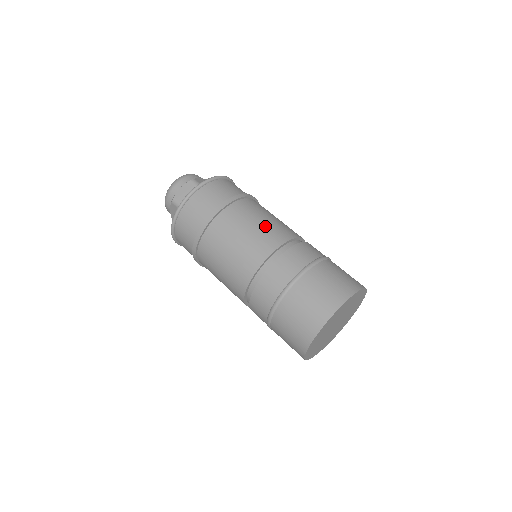
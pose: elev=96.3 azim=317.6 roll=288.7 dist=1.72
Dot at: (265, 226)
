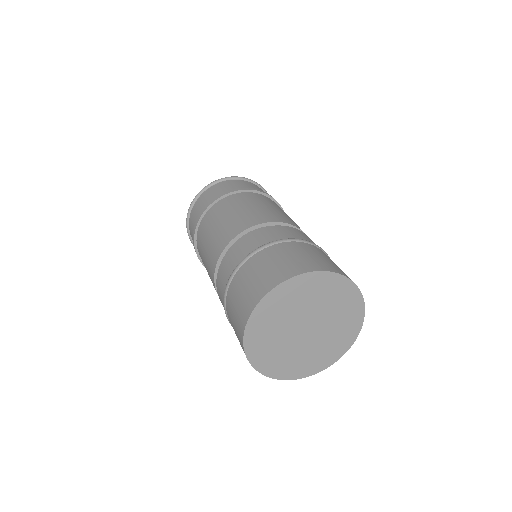
Dot at: (250, 211)
